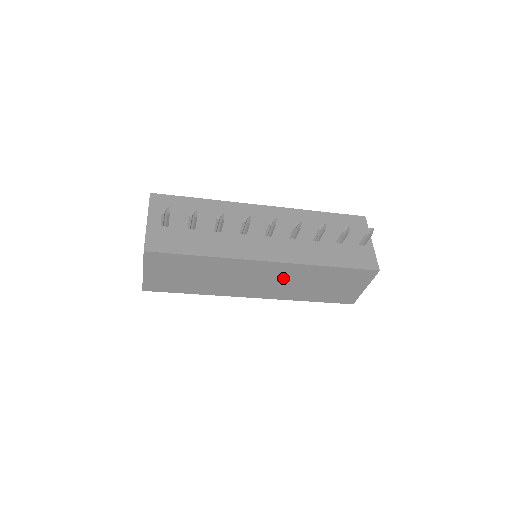
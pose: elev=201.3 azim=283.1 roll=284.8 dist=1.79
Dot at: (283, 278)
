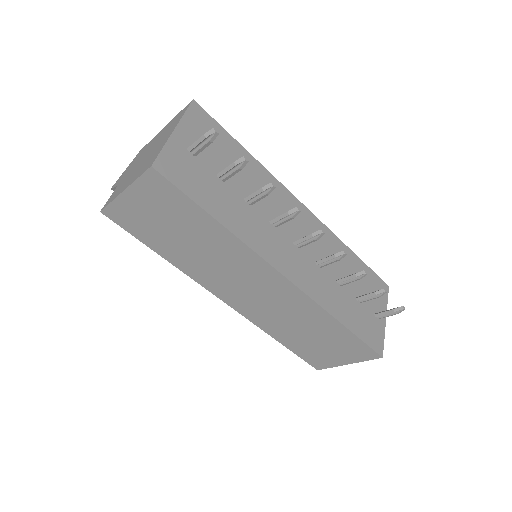
Dot at: (280, 303)
